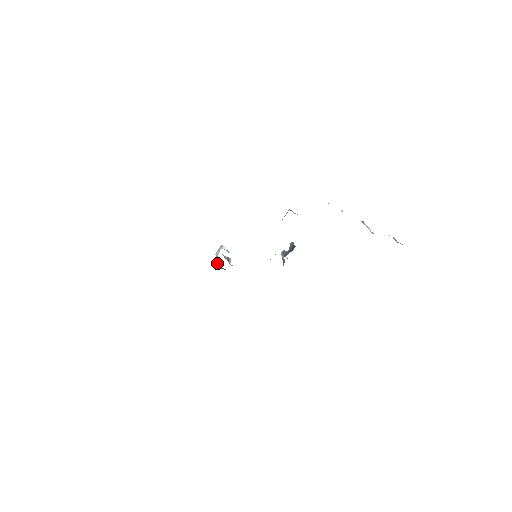
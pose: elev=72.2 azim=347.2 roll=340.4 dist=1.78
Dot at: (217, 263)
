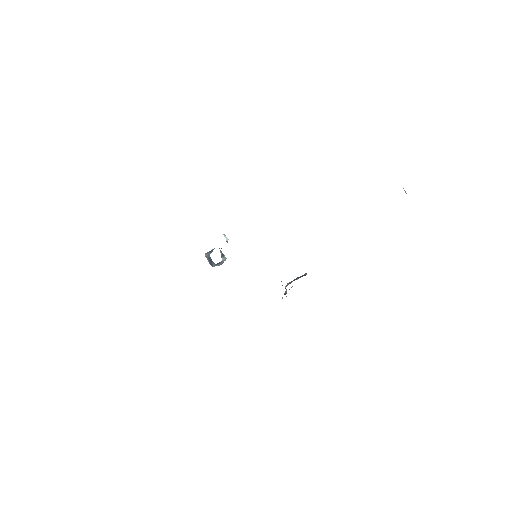
Dot at: (208, 252)
